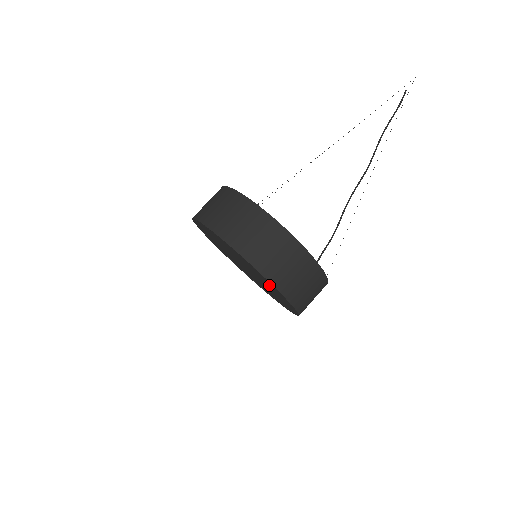
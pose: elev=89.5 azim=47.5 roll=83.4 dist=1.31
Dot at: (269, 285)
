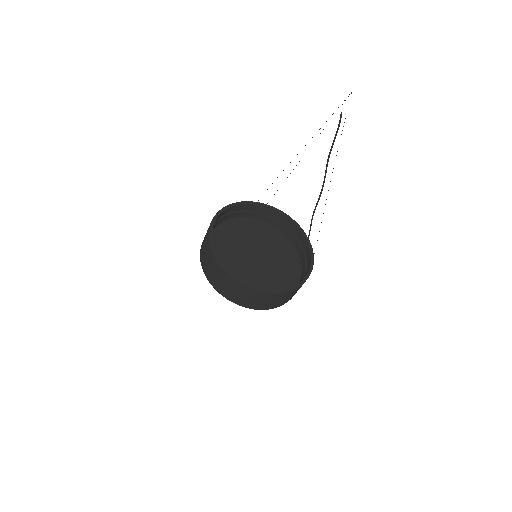
Dot at: occluded
